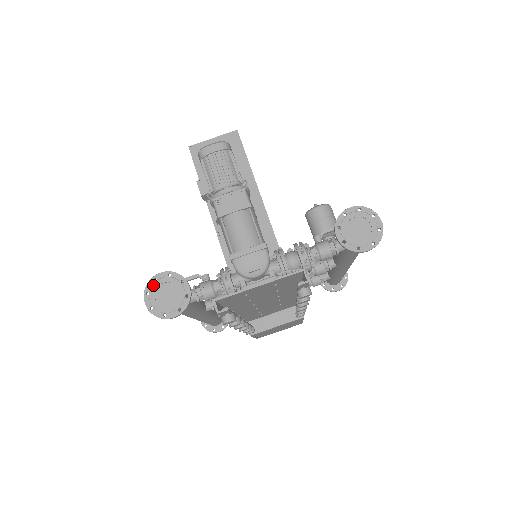
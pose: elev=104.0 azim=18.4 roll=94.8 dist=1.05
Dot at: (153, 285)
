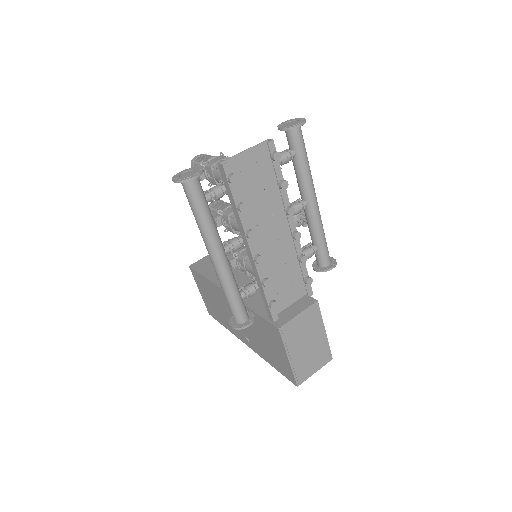
Dot at: (177, 175)
